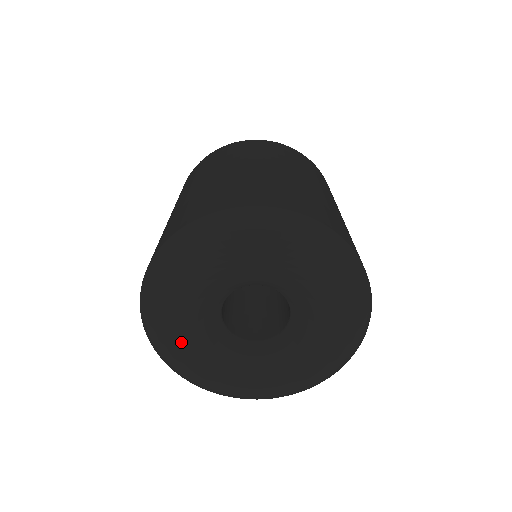
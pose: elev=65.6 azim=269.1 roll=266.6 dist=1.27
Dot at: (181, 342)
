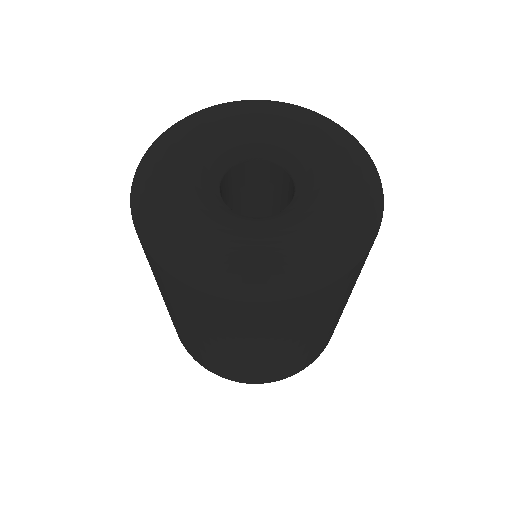
Dot at: (171, 180)
